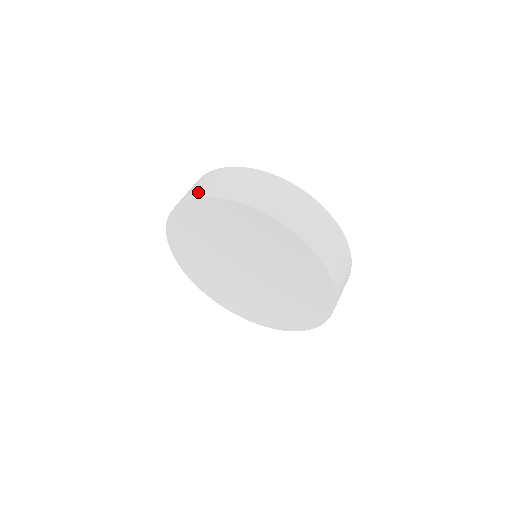
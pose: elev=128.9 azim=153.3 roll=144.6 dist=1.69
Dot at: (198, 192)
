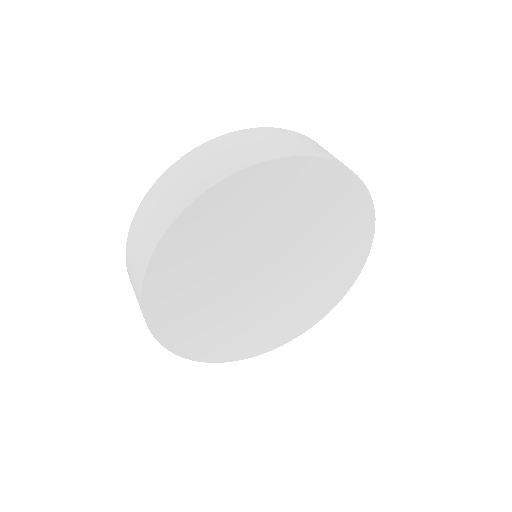
Dot at: (228, 167)
